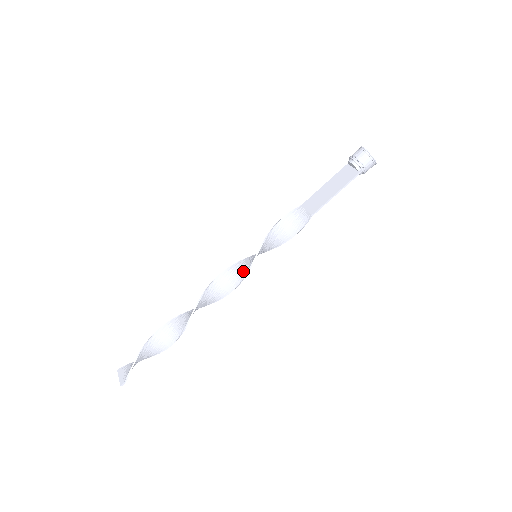
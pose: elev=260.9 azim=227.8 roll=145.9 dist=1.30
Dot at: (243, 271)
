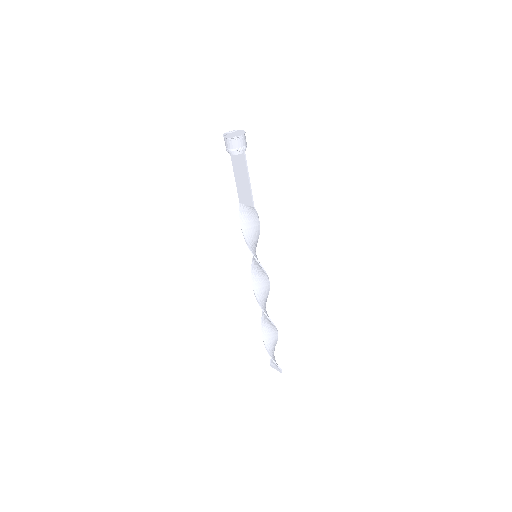
Dot at: (261, 271)
